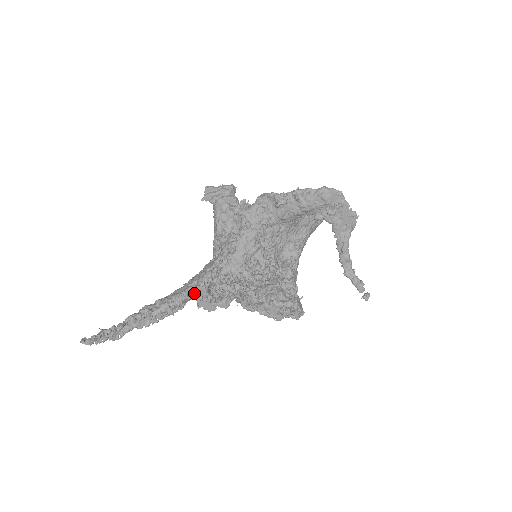
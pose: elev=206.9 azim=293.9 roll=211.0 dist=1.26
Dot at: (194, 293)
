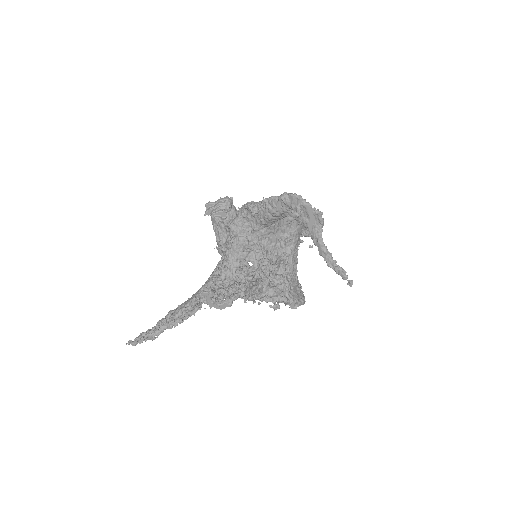
Dot at: (203, 297)
